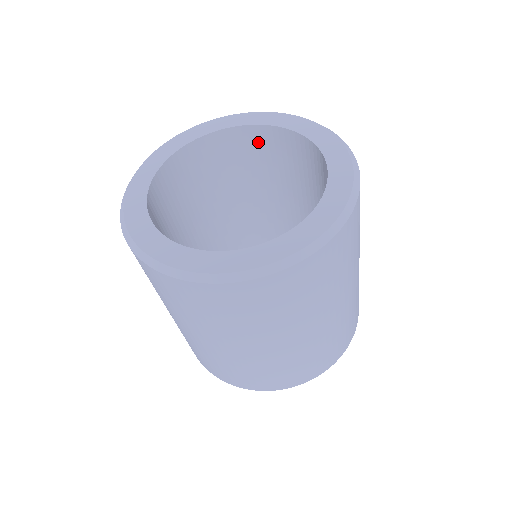
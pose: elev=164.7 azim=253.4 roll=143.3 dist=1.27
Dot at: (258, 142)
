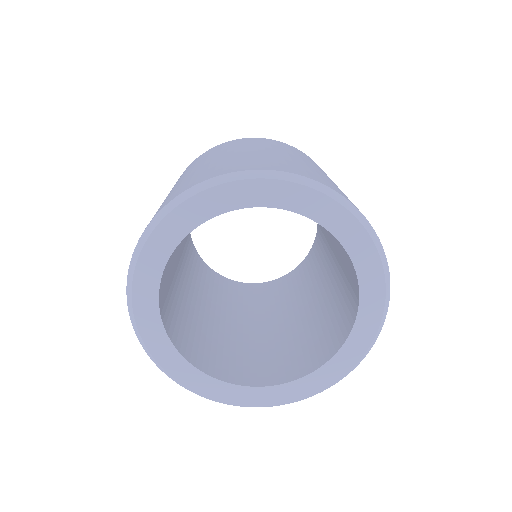
Dot at: occluded
